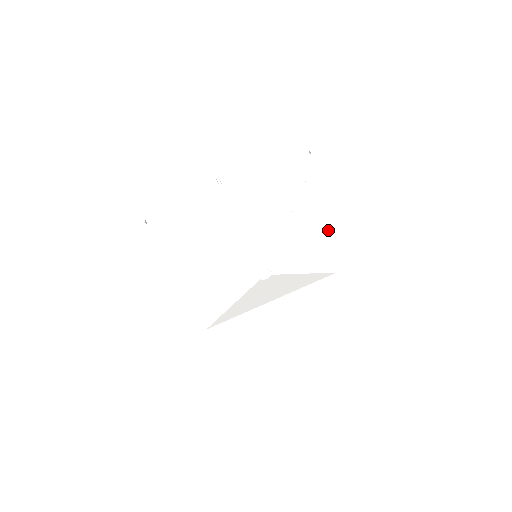
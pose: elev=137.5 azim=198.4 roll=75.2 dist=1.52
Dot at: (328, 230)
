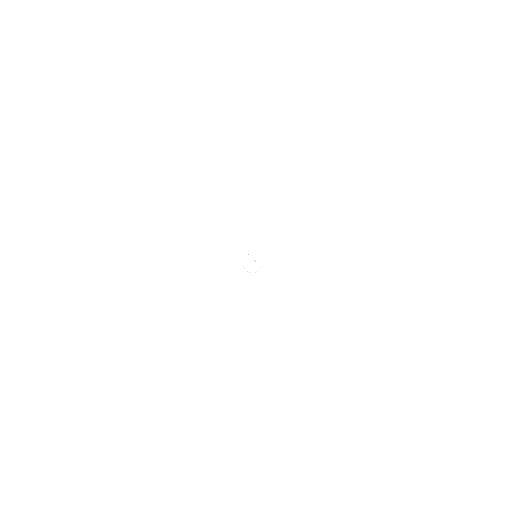
Dot at: (340, 325)
